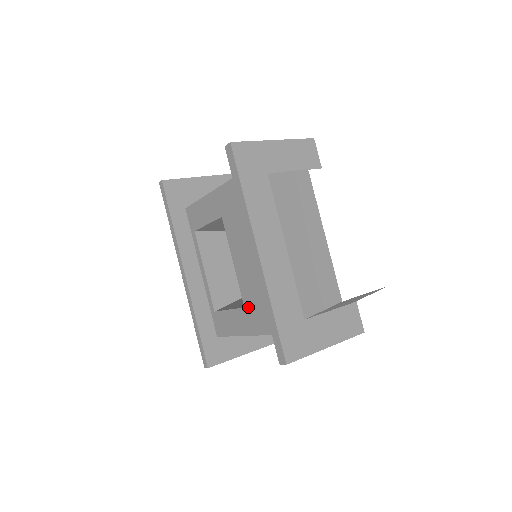
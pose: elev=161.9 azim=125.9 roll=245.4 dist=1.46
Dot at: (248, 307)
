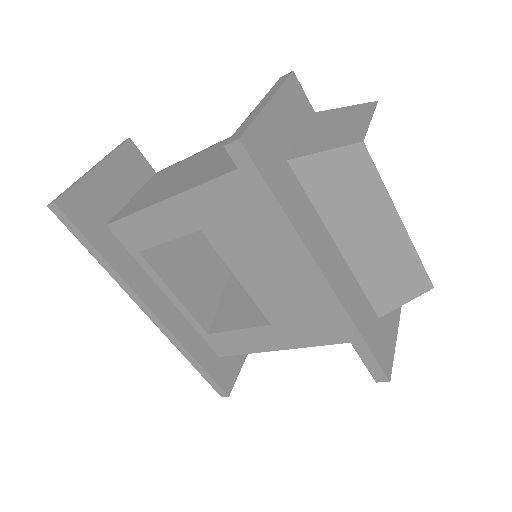
Dot at: (279, 324)
